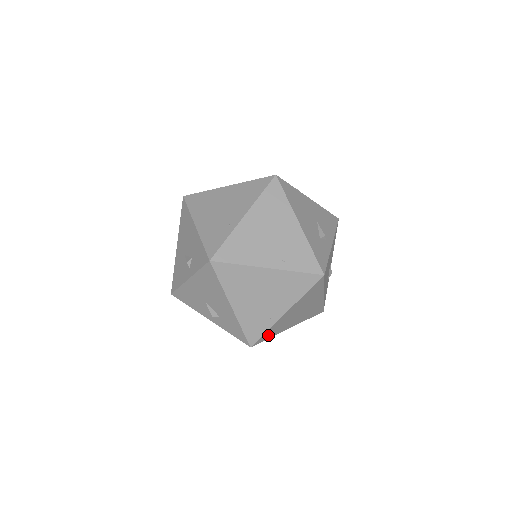
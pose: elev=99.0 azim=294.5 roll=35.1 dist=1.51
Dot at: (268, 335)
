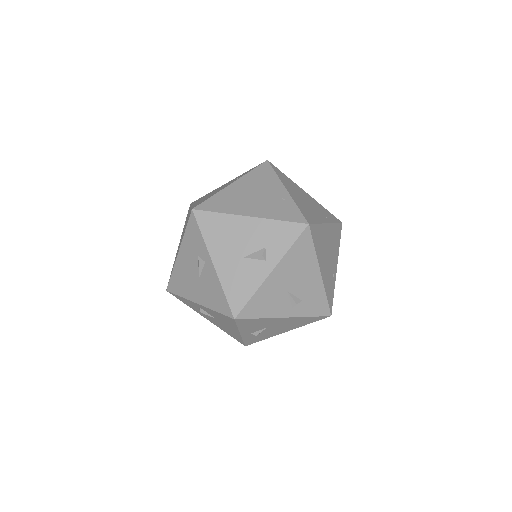
Dot at: occluded
